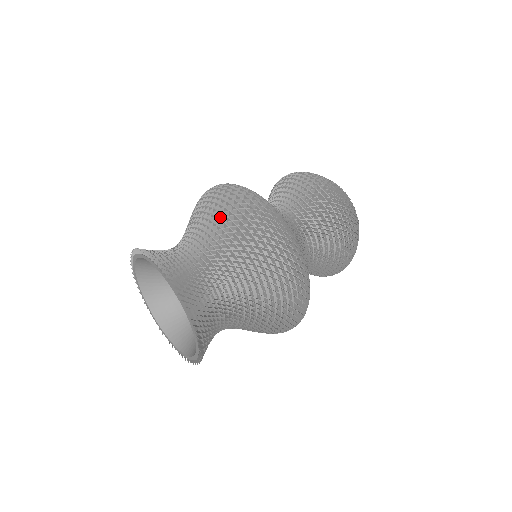
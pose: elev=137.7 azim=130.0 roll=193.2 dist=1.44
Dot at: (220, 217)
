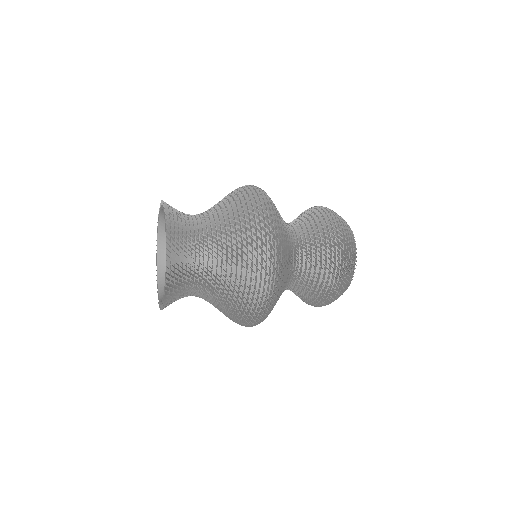
Dot at: occluded
